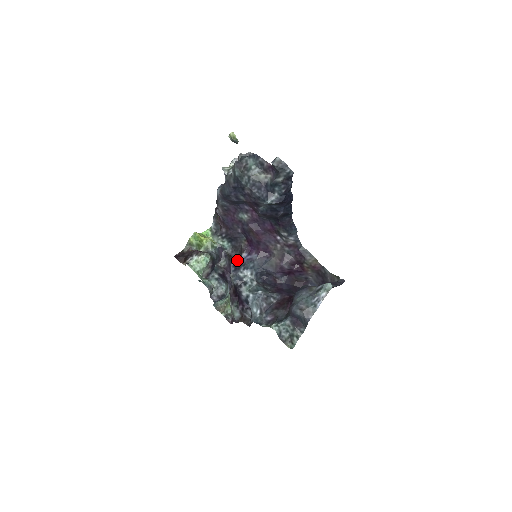
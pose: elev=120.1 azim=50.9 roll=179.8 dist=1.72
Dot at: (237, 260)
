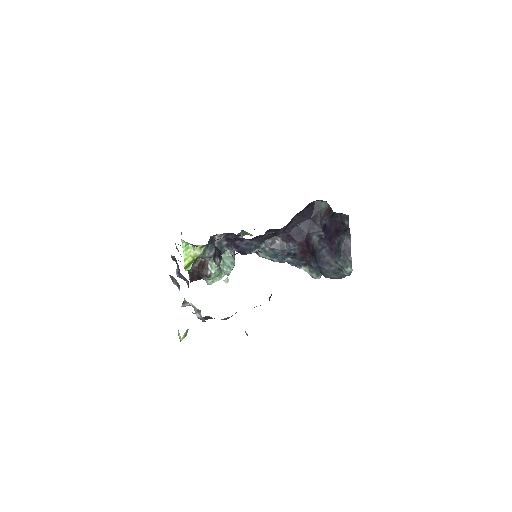
Dot at: (235, 246)
